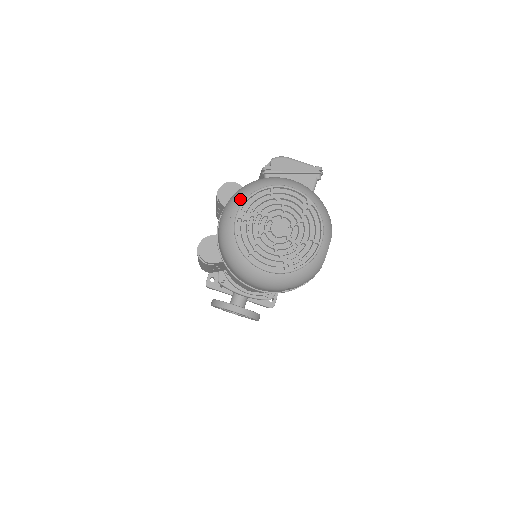
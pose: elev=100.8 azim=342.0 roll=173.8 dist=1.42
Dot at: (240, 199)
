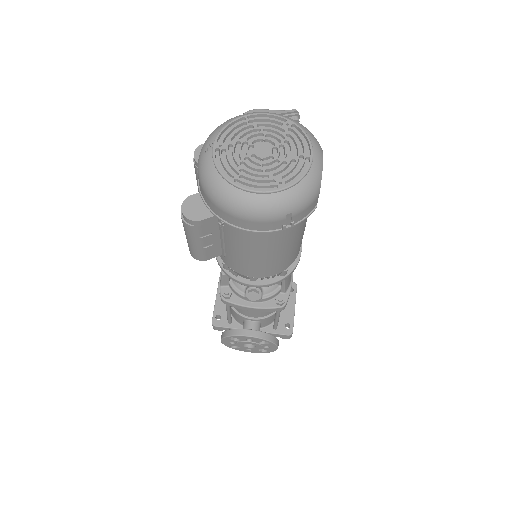
Dot at: (214, 134)
